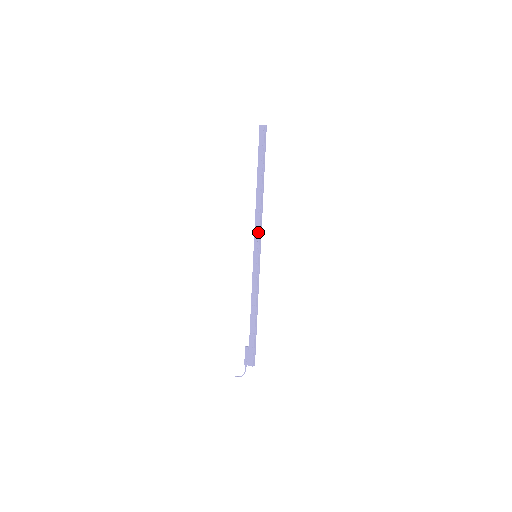
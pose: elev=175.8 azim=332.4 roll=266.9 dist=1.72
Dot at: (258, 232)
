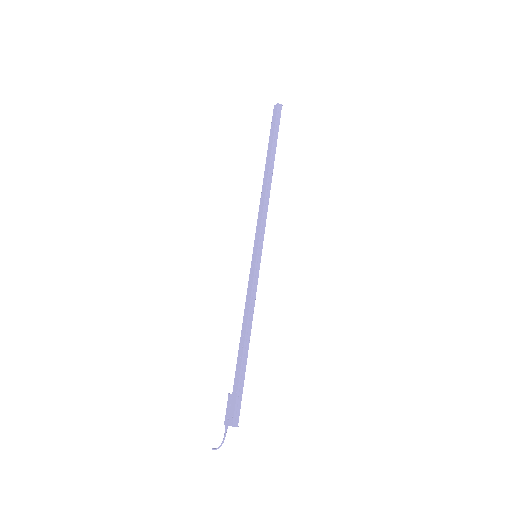
Dot at: (260, 223)
